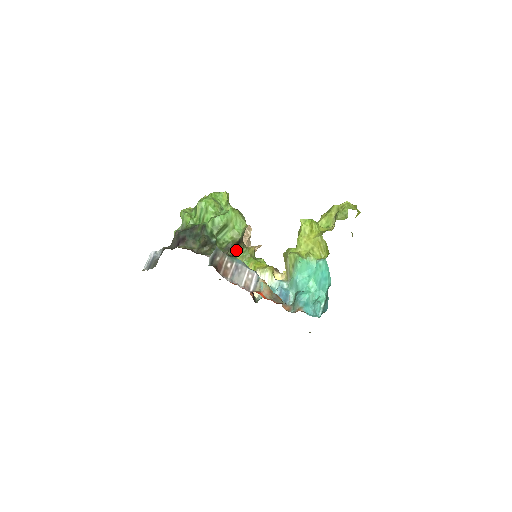
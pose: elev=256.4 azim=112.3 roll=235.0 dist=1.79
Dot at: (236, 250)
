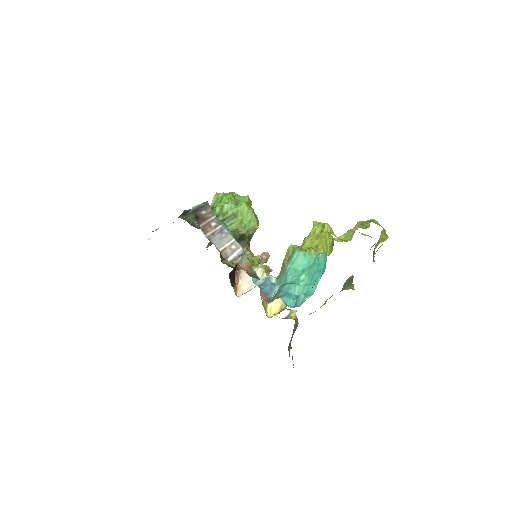
Dot at: occluded
